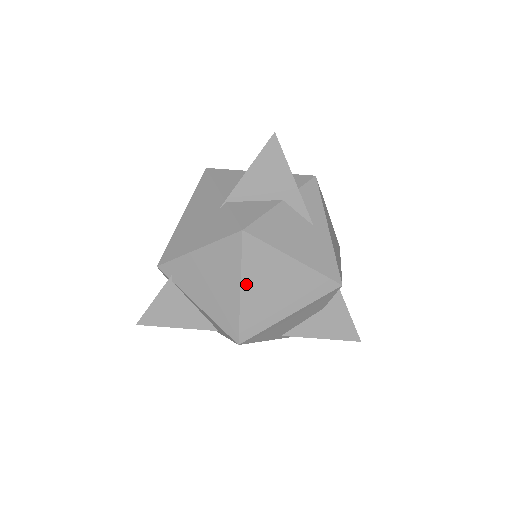
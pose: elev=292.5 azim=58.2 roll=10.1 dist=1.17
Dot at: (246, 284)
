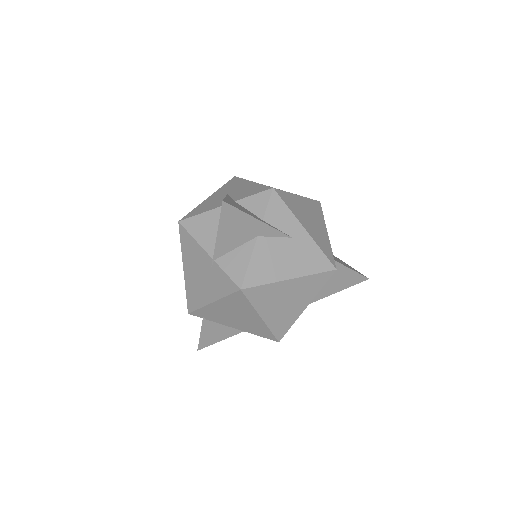
Dot at: (263, 313)
